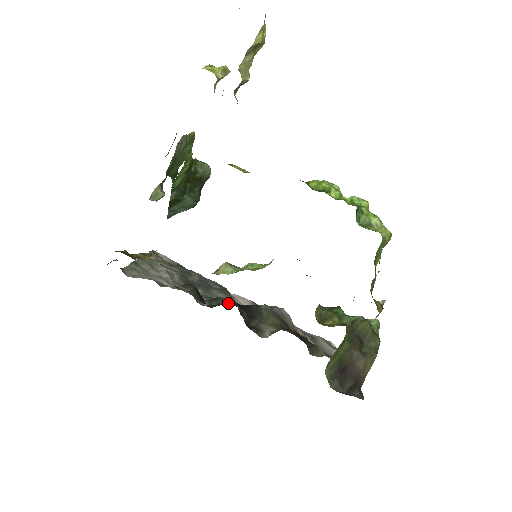
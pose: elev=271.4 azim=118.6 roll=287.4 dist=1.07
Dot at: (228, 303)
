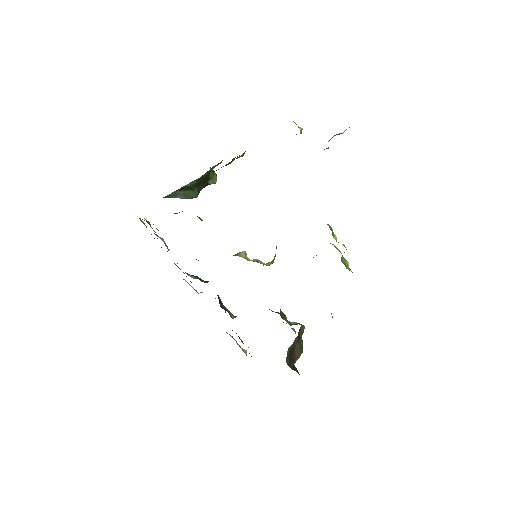
Dot at: occluded
